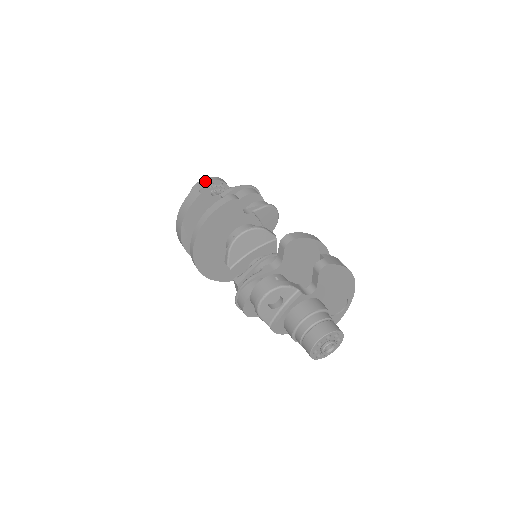
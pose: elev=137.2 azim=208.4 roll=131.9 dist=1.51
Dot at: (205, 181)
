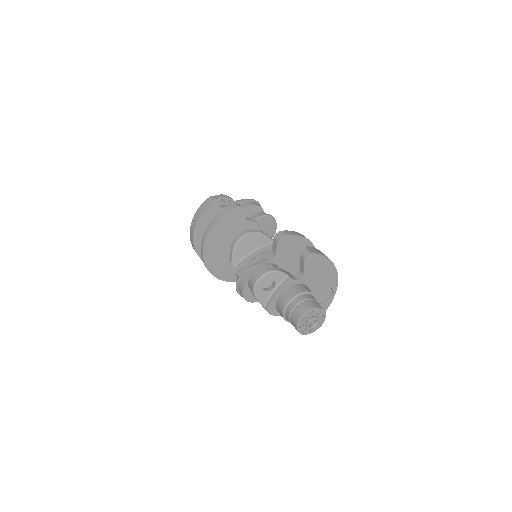
Dot at: occluded
